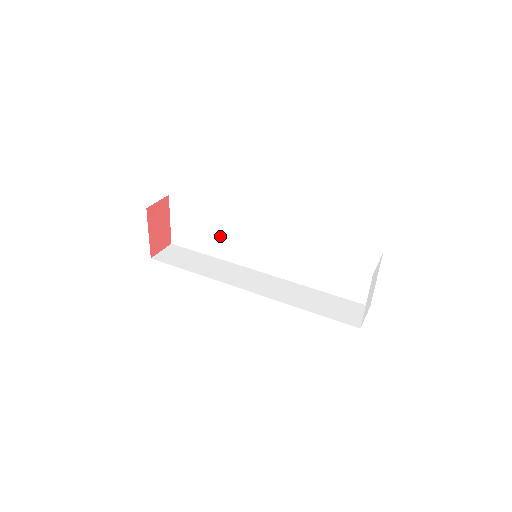
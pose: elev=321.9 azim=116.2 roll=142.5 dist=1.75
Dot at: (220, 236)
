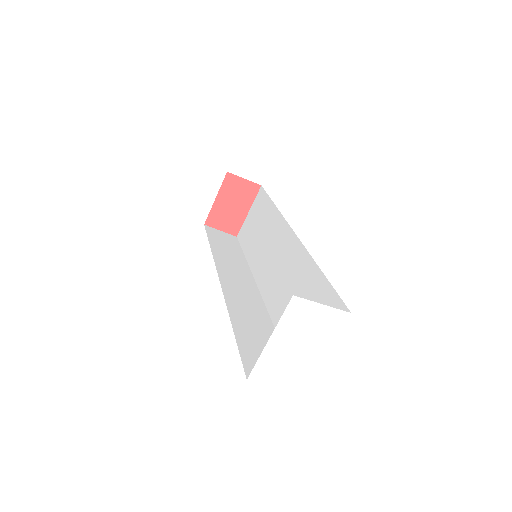
Dot at: (262, 238)
